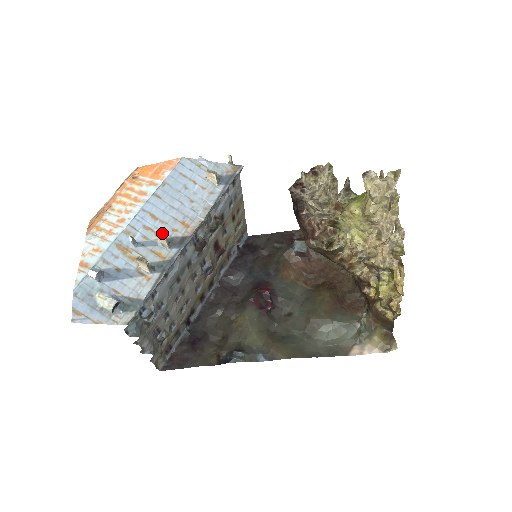
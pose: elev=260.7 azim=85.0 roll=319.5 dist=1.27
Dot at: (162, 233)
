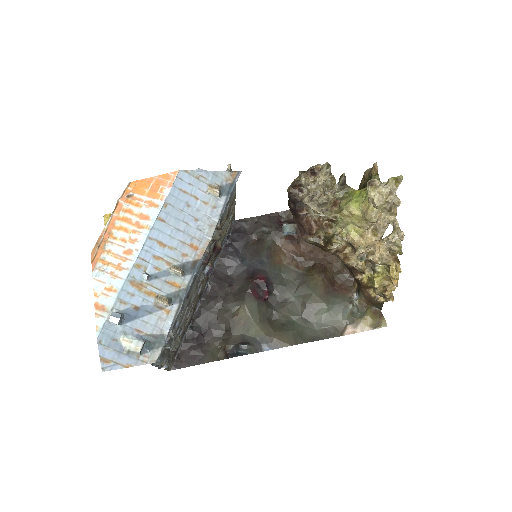
Dot at: (173, 260)
